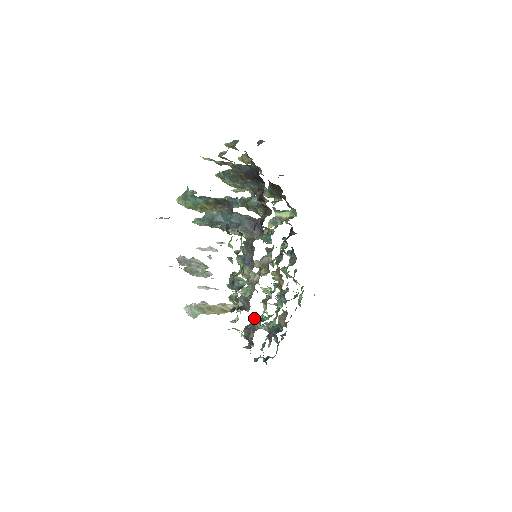
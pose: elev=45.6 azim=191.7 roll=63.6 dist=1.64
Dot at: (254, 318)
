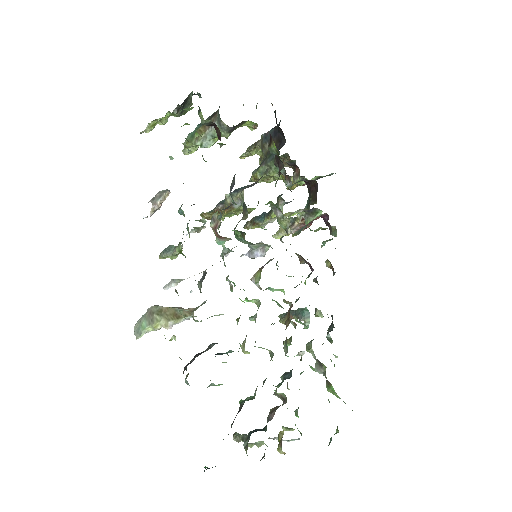
Dot at: (217, 353)
